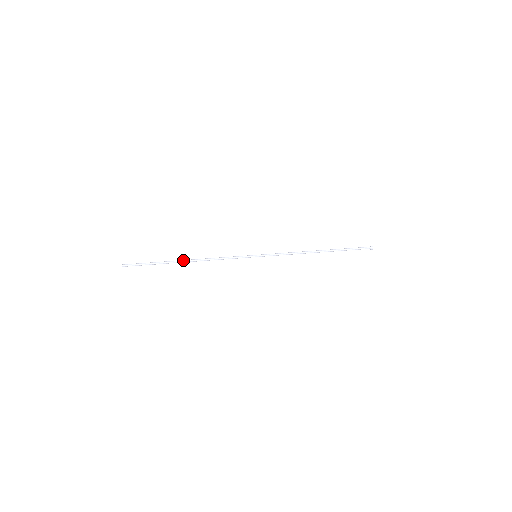
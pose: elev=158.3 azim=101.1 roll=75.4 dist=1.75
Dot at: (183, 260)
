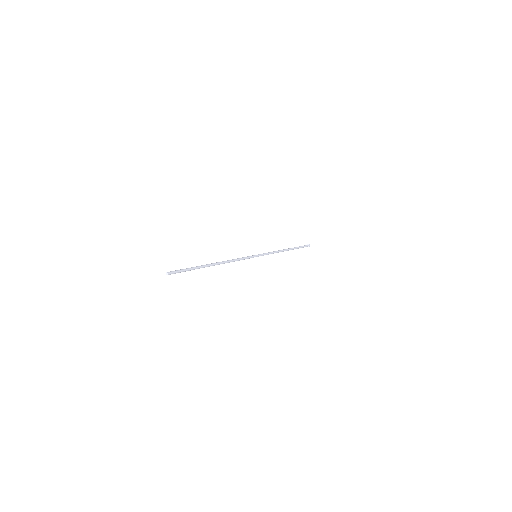
Dot at: (212, 263)
